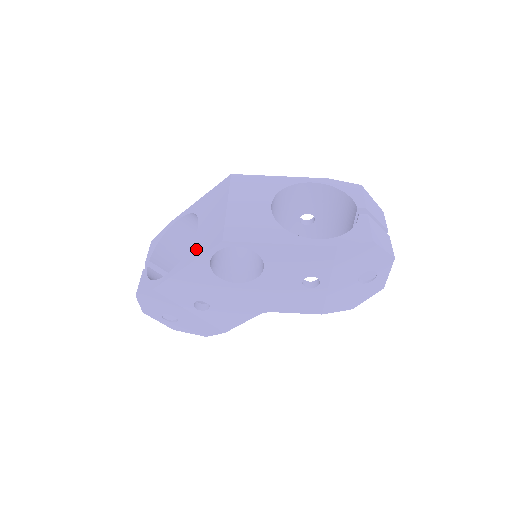
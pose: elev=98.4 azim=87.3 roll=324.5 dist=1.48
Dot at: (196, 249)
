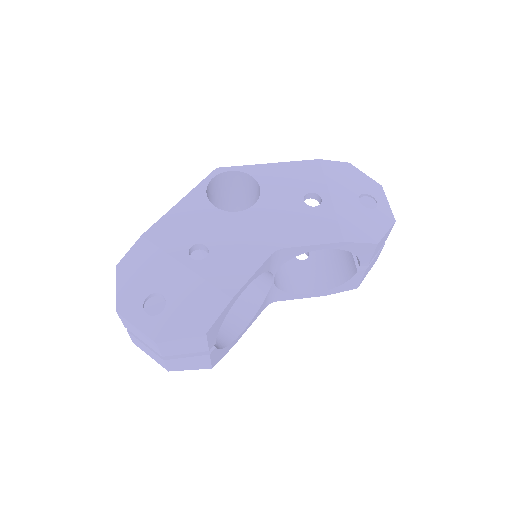
Dot at: occluded
